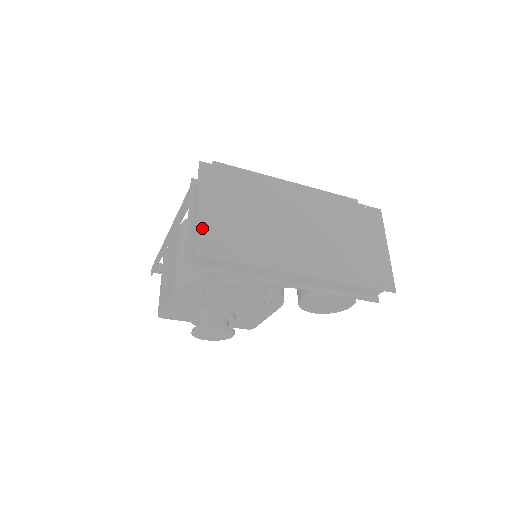
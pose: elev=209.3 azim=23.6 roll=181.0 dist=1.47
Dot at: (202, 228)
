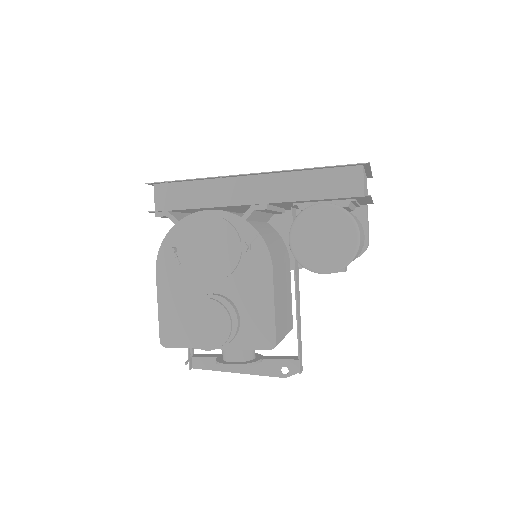
Dot at: occluded
